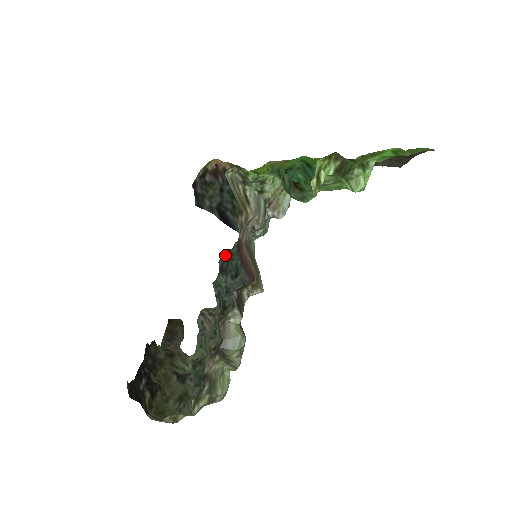
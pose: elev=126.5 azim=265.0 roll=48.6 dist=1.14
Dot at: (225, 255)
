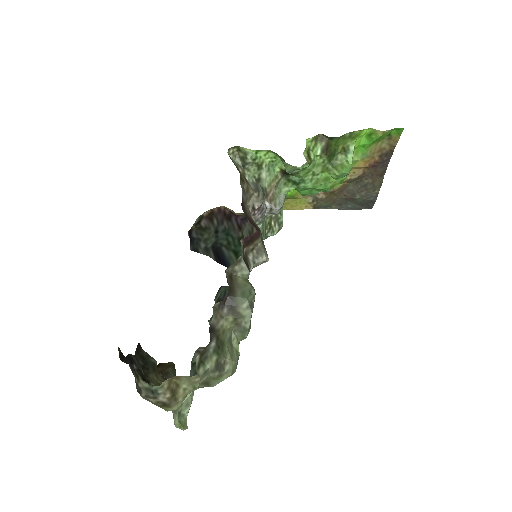
Dot at: (221, 290)
